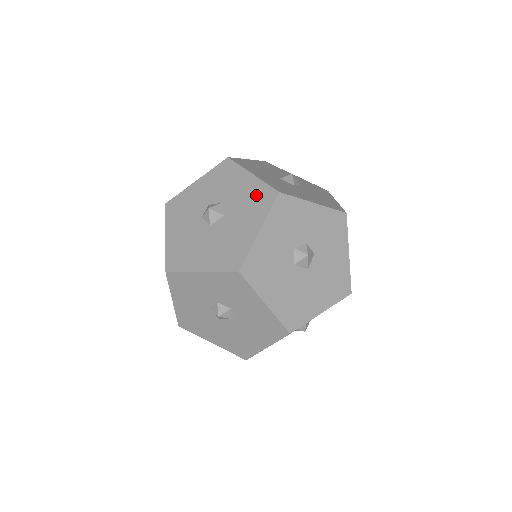
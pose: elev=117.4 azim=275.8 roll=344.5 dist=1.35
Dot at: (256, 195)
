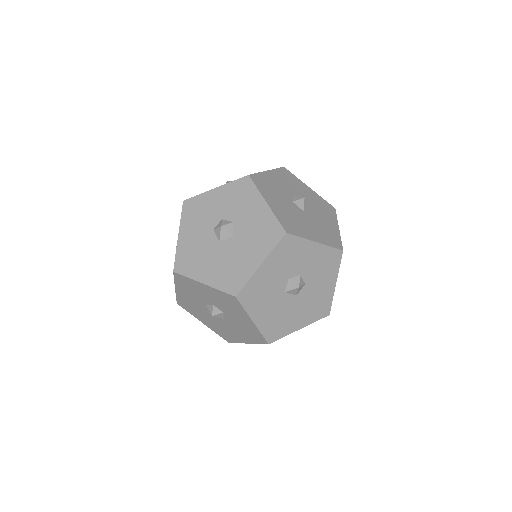
Dot at: (266, 227)
